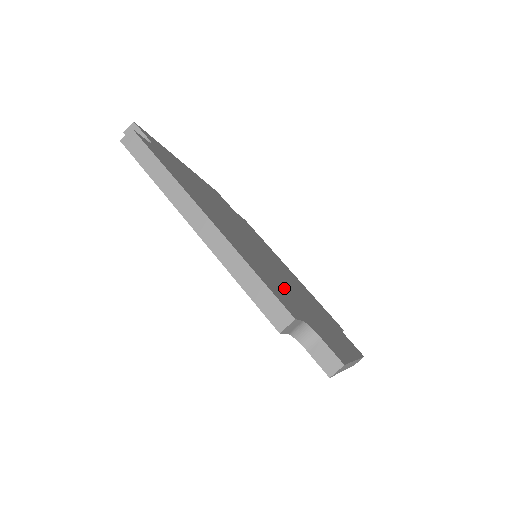
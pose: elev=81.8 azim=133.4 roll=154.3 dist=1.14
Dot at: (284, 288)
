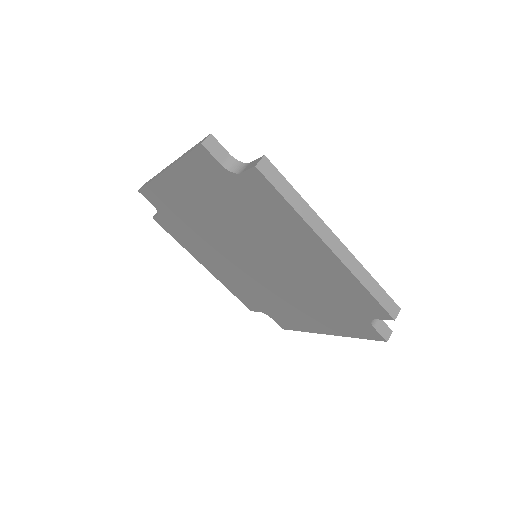
Dot at: occluded
